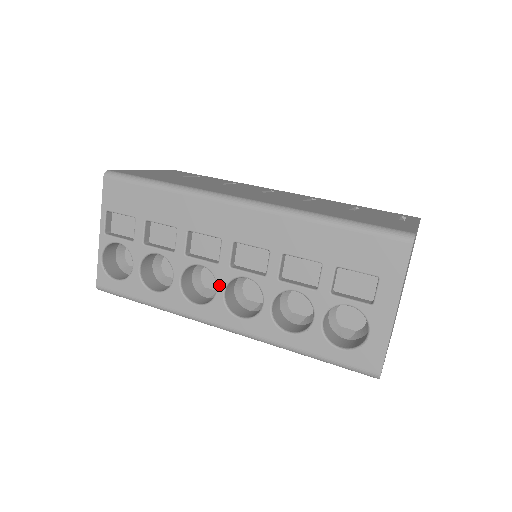
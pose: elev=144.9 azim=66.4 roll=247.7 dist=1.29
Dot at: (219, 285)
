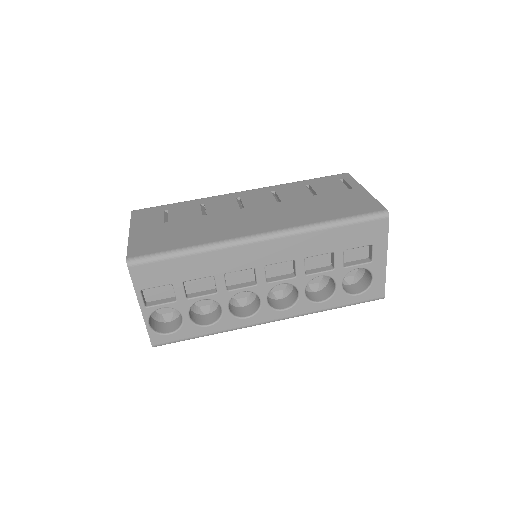
Dot at: (262, 298)
